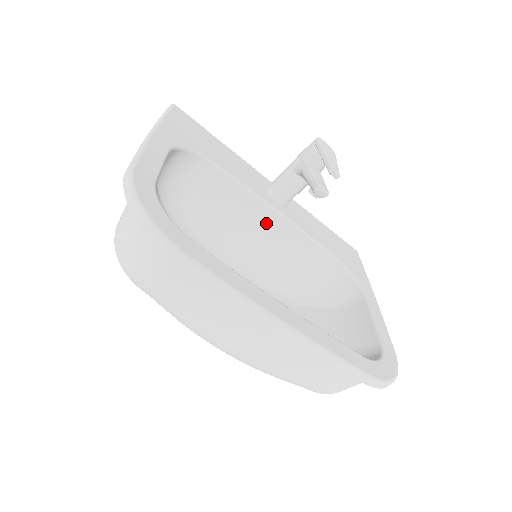
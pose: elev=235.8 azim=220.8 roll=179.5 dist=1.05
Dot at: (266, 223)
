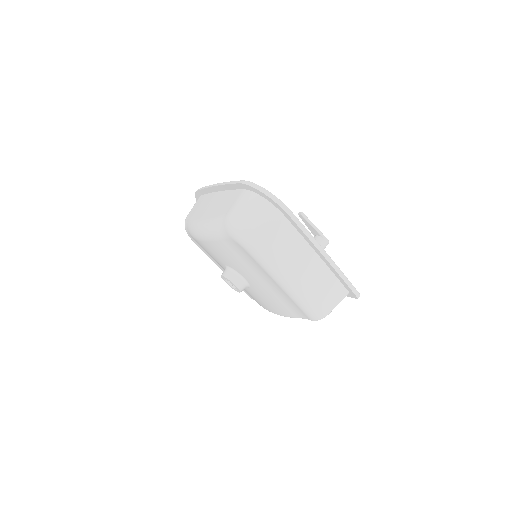
Dot at: occluded
